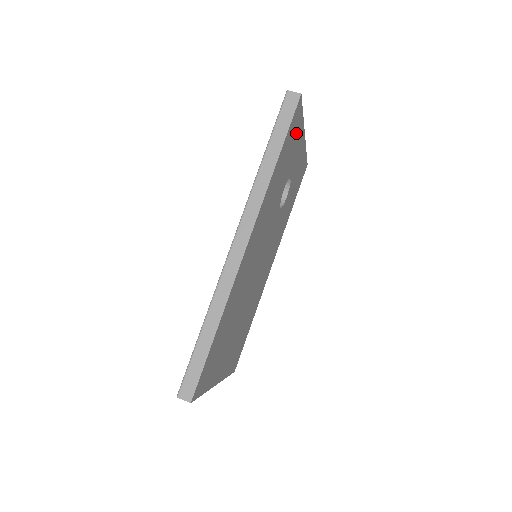
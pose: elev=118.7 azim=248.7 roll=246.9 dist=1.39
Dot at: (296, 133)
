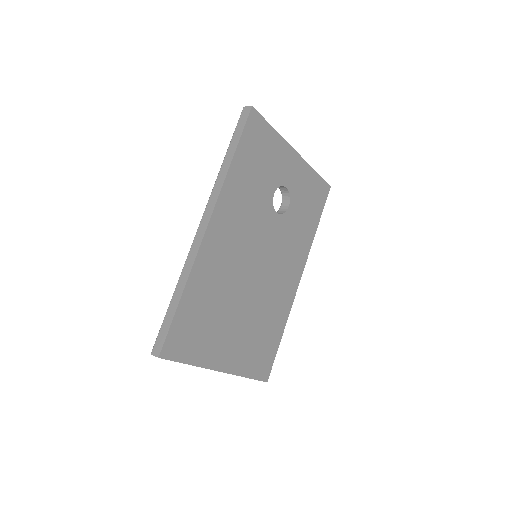
Dot at: (267, 142)
